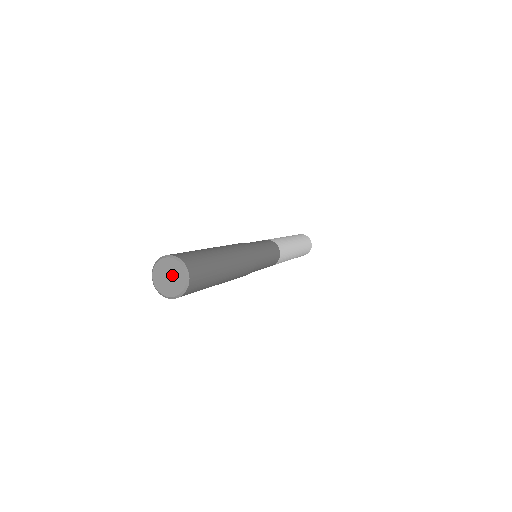
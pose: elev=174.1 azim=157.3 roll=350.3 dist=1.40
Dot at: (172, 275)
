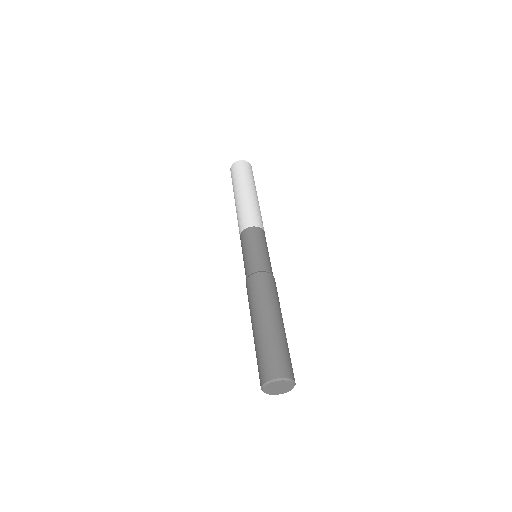
Dot at: (282, 388)
